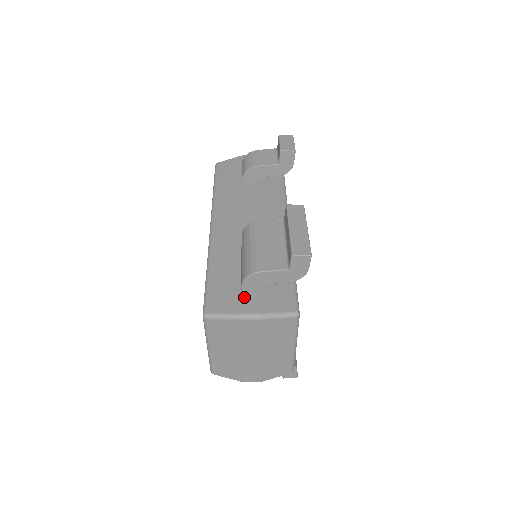
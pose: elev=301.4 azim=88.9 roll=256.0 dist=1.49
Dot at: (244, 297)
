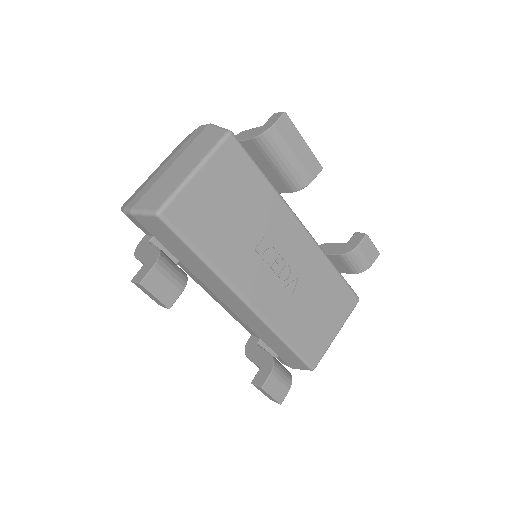
Dot at: occluded
